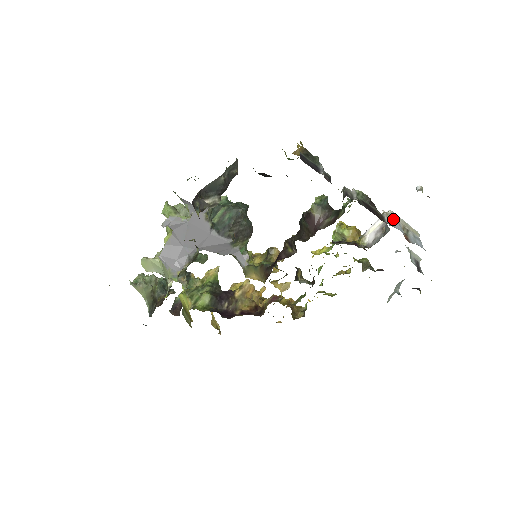
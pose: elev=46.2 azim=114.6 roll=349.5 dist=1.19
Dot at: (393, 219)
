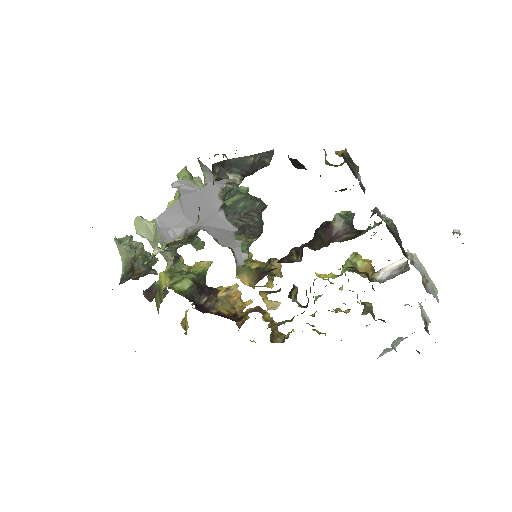
Dot at: (416, 262)
